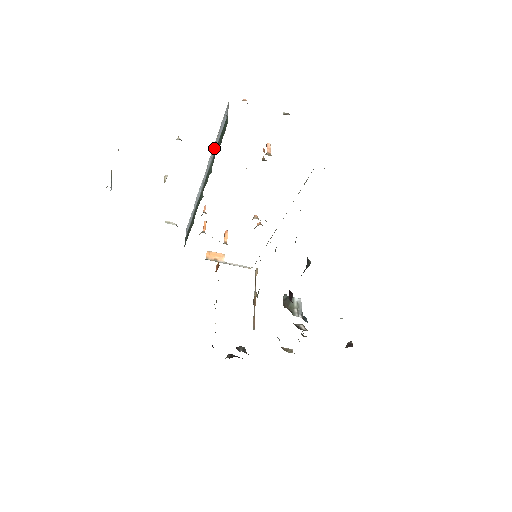
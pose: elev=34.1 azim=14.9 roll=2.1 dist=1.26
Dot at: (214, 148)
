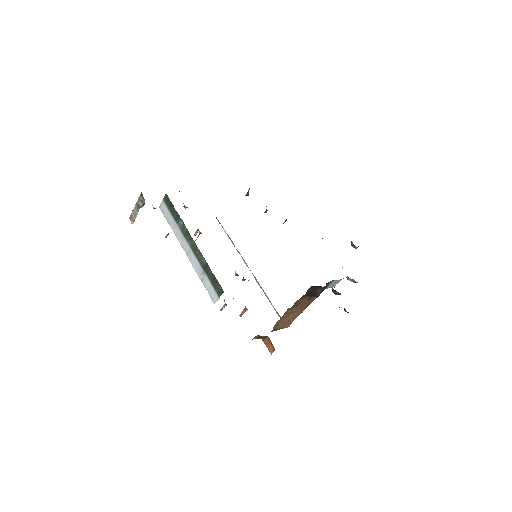
Dot at: (173, 227)
